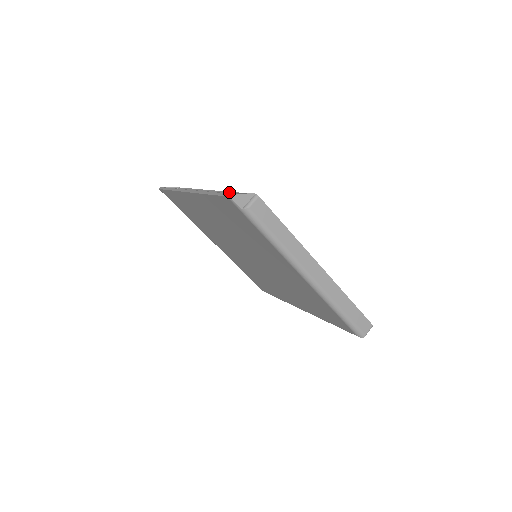
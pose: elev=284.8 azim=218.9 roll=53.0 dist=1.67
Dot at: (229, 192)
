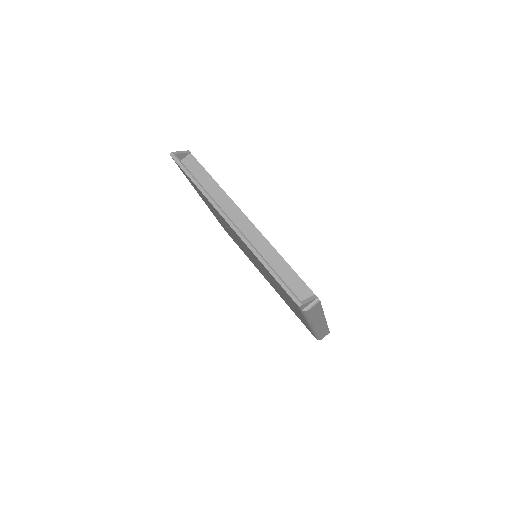
Dot at: (281, 257)
